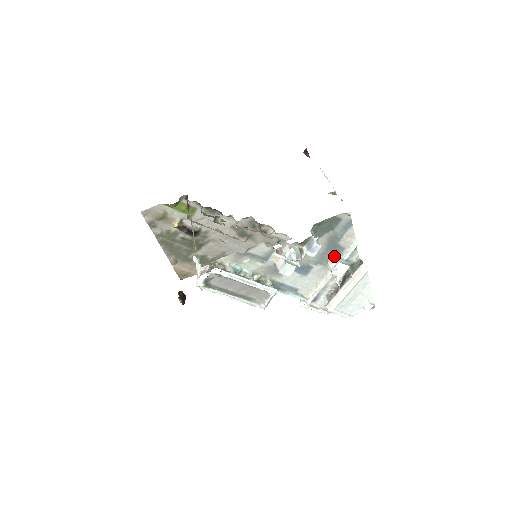
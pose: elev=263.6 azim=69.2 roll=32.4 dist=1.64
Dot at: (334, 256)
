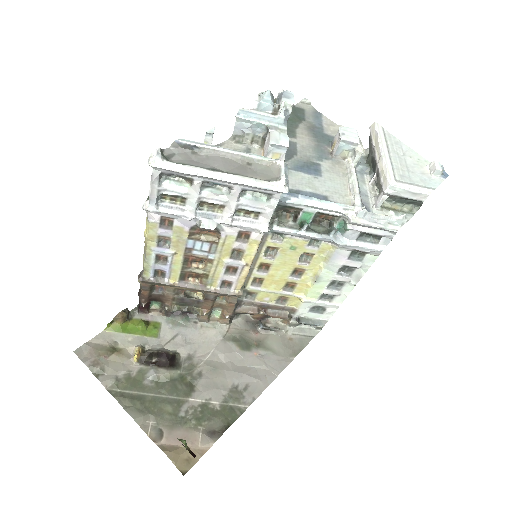
Dot at: (332, 142)
